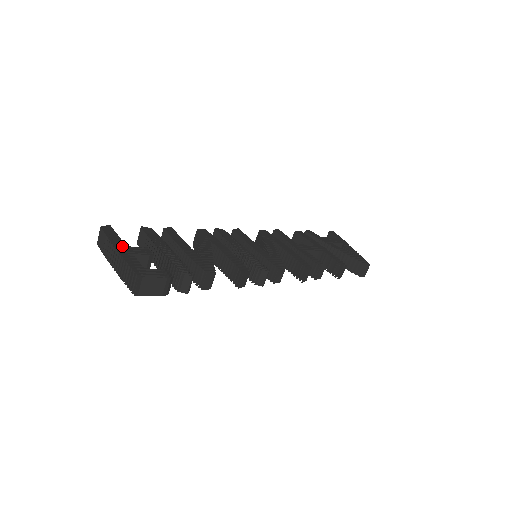
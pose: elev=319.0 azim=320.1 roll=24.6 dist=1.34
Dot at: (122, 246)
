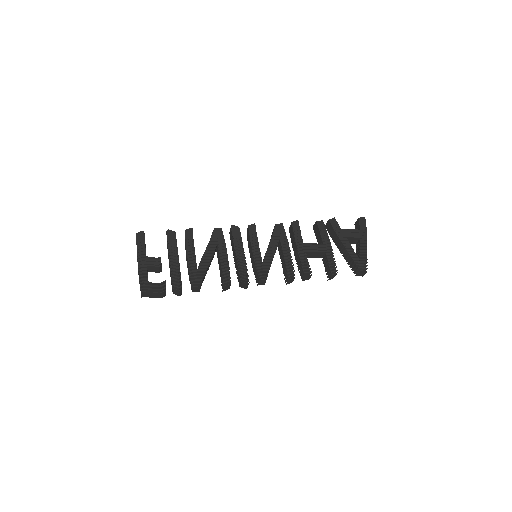
Dot at: (143, 257)
